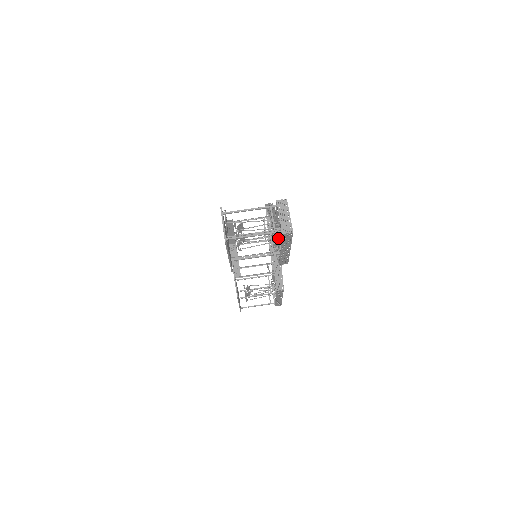
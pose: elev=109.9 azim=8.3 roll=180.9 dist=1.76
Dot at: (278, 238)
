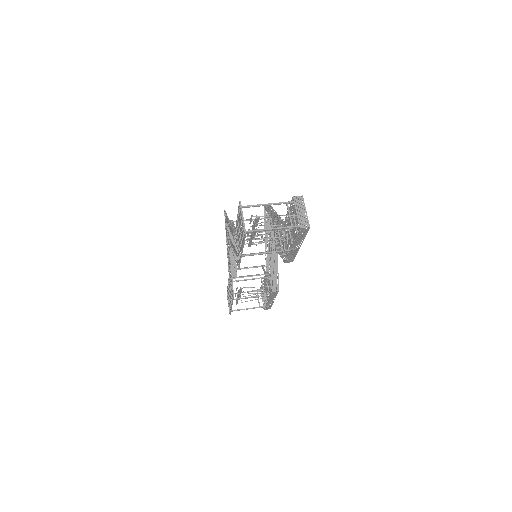
Dot at: occluded
